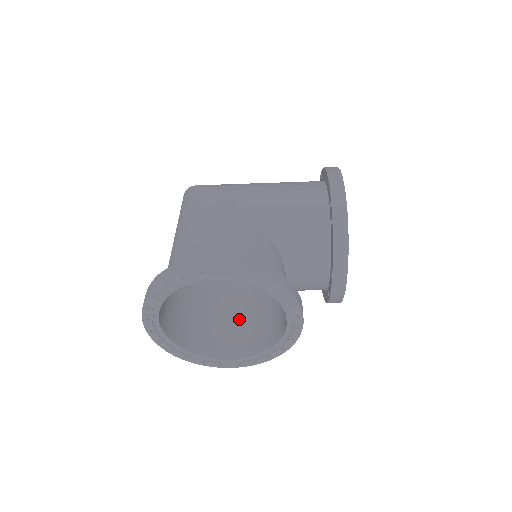
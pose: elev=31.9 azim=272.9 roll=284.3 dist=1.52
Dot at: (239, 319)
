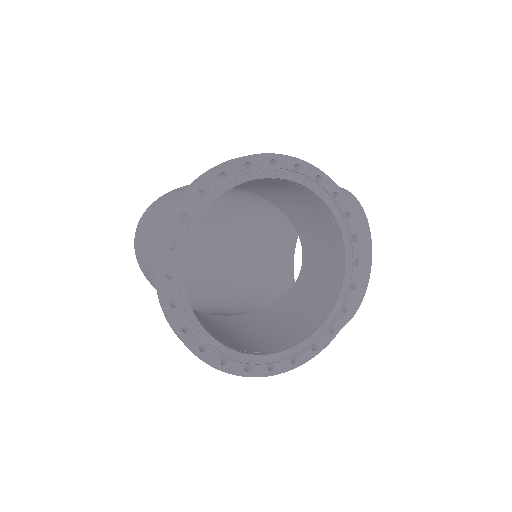
Dot at: (243, 333)
